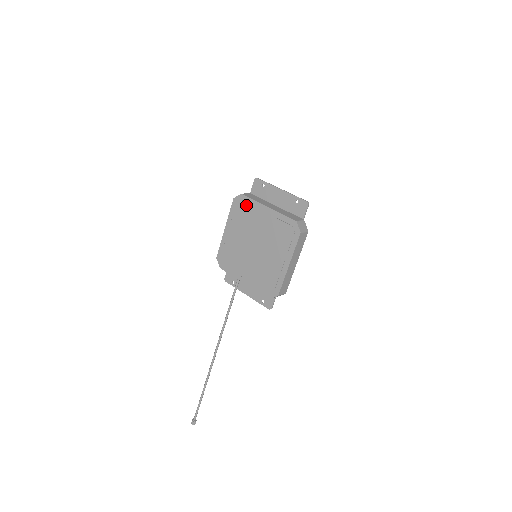
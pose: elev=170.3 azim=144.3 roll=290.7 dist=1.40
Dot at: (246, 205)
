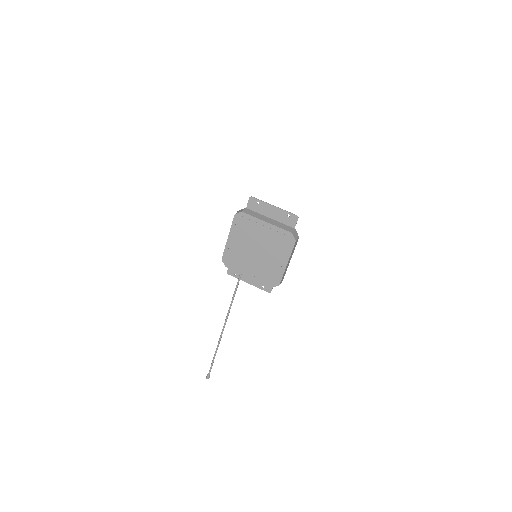
Dot at: (247, 220)
